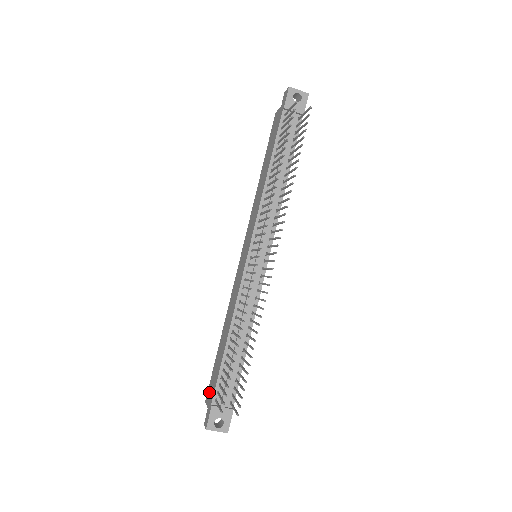
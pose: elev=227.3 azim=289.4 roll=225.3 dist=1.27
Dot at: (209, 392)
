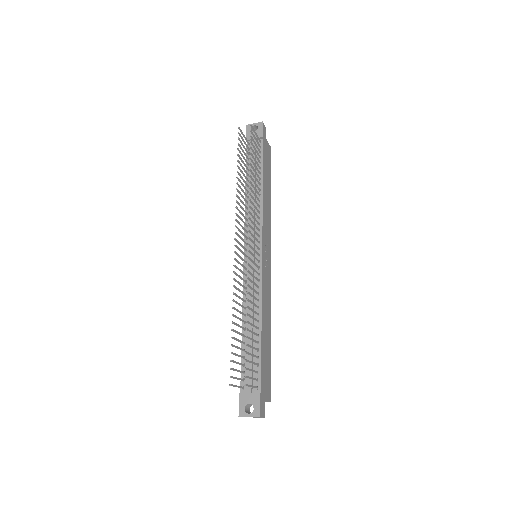
Dot at: occluded
